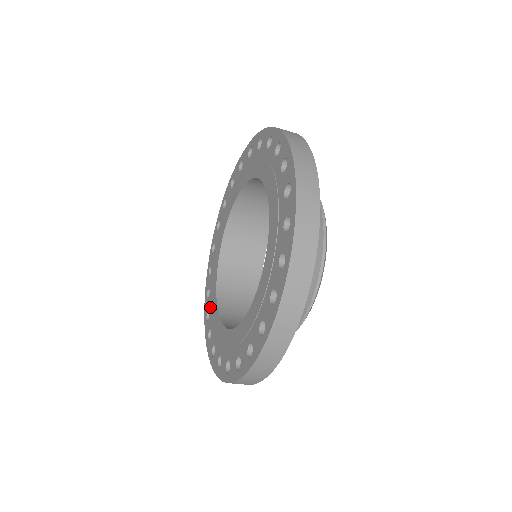
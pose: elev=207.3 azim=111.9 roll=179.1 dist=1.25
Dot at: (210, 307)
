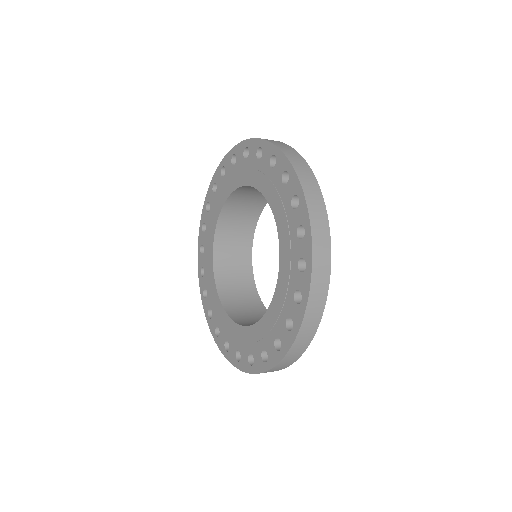
Dot at: (205, 247)
